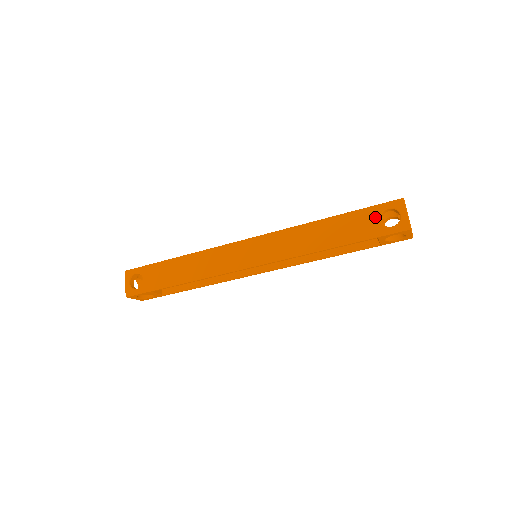
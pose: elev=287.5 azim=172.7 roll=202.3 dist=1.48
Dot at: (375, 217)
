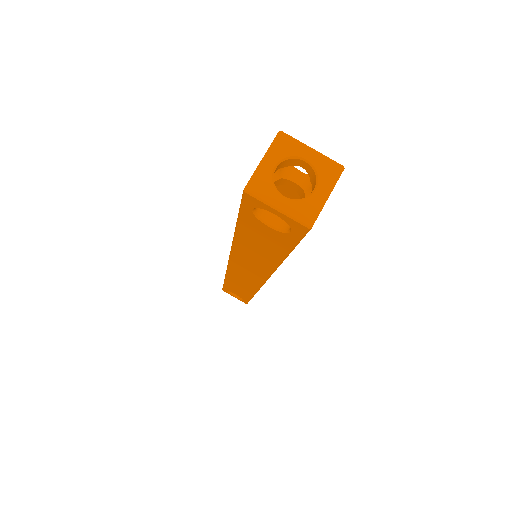
Dot at: (260, 225)
